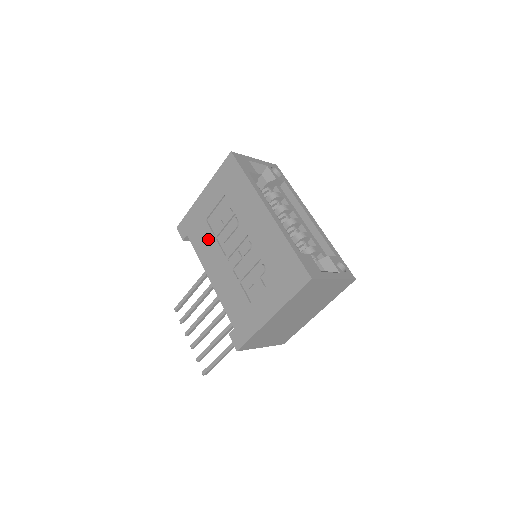
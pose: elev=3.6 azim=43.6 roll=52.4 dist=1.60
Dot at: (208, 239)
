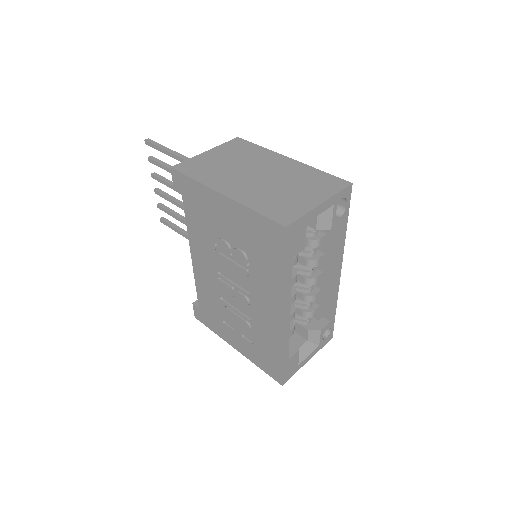
Dot at: (206, 237)
